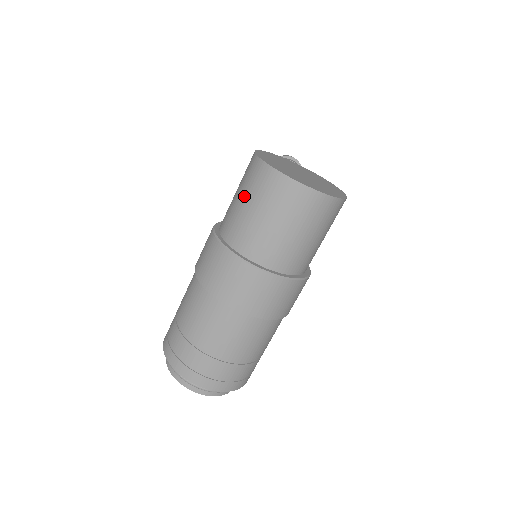
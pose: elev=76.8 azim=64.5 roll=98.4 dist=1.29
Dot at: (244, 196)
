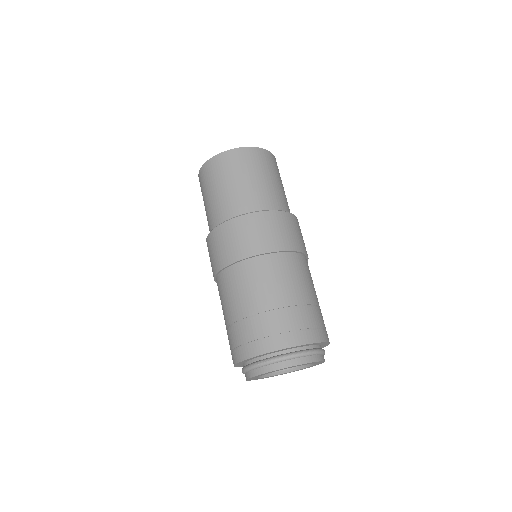
Dot at: (209, 192)
